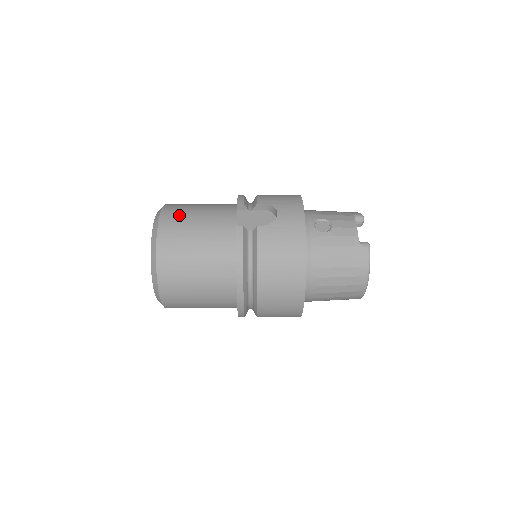
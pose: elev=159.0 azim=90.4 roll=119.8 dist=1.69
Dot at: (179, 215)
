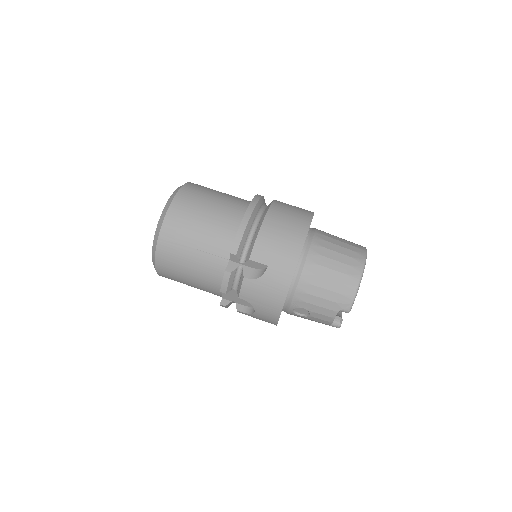
Dot at: (171, 271)
